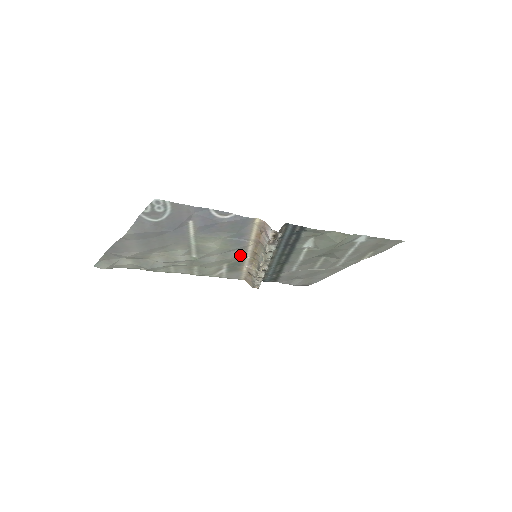
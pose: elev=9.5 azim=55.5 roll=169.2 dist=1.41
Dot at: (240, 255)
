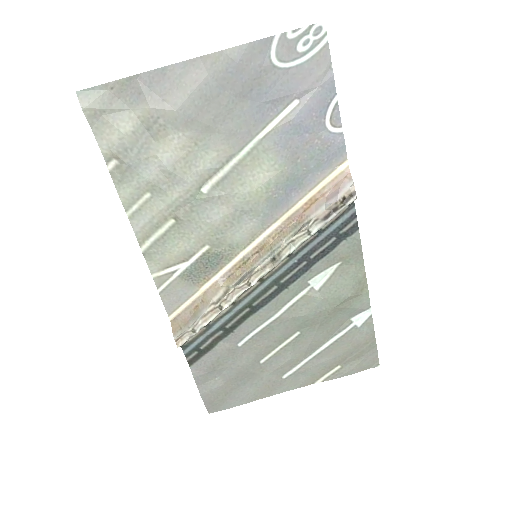
Dot at: (244, 238)
